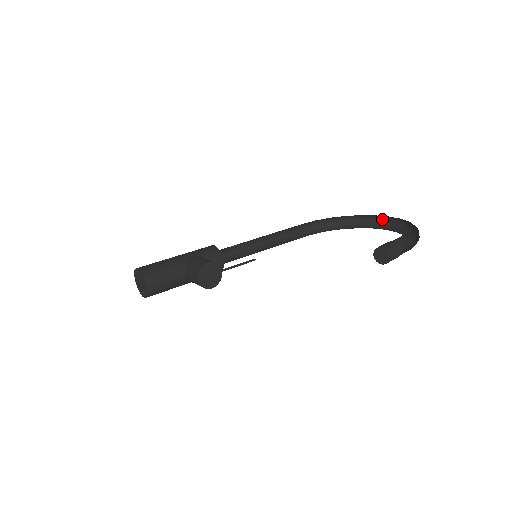
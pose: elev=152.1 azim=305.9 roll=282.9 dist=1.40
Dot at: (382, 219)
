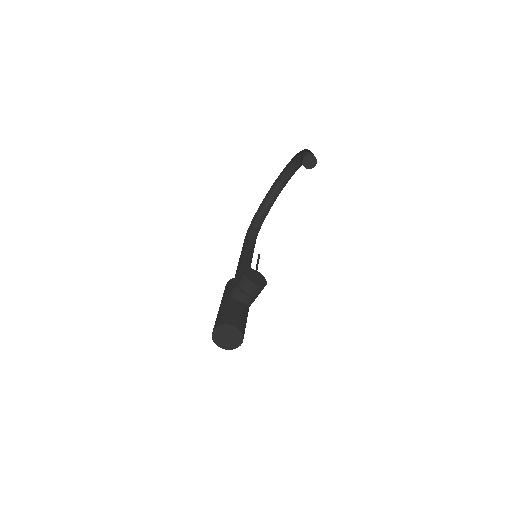
Dot at: (274, 188)
